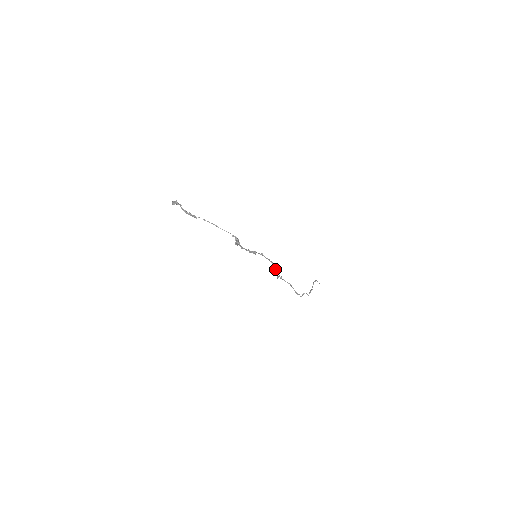
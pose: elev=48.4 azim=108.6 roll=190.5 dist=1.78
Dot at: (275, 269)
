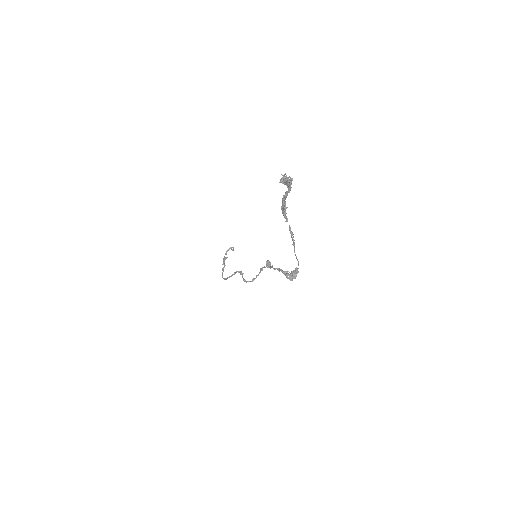
Dot at: (256, 277)
